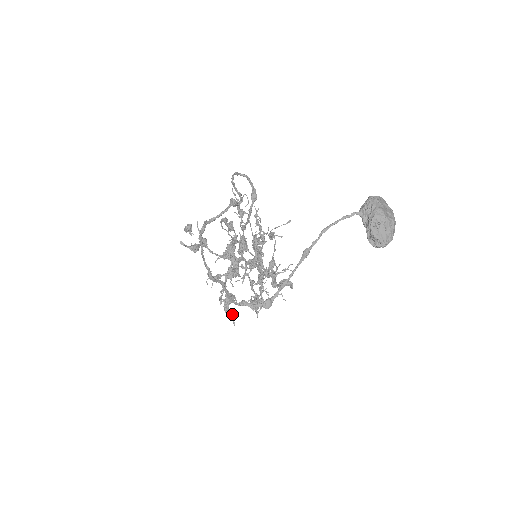
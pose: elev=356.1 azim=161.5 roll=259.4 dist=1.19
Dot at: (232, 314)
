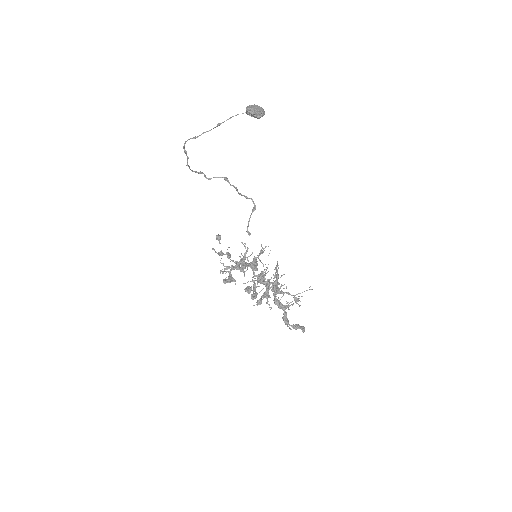
Dot at: (225, 278)
